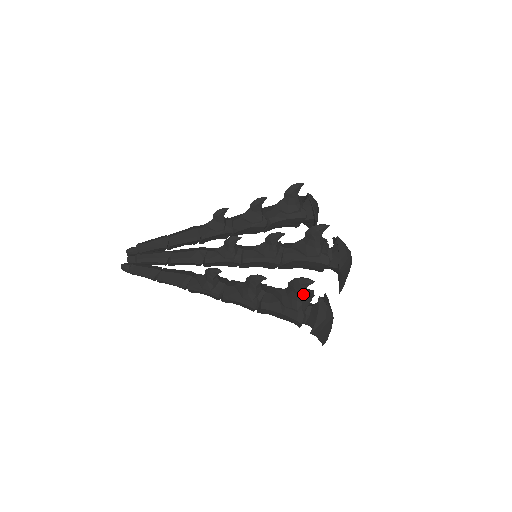
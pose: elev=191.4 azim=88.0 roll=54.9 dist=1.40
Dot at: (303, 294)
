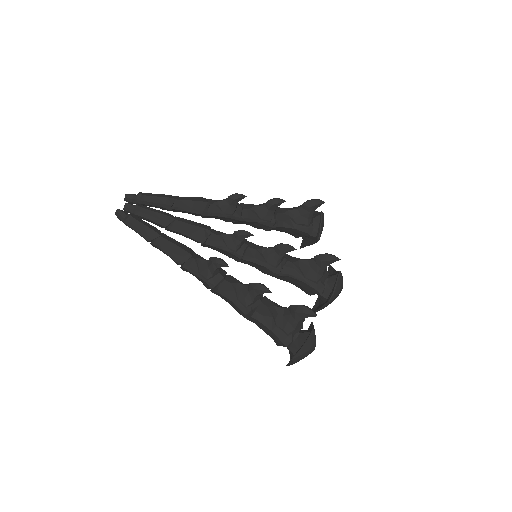
Dot at: (300, 321)
